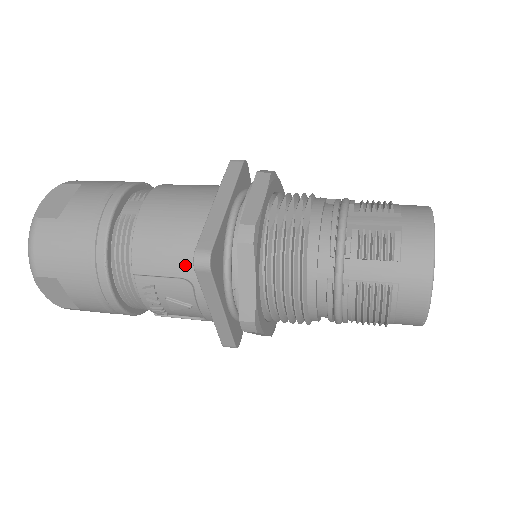
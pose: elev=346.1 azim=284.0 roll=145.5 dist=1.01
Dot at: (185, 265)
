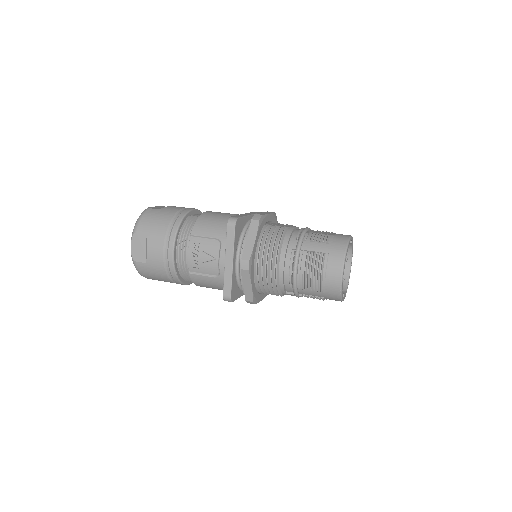
Dot at: (220, 232)
